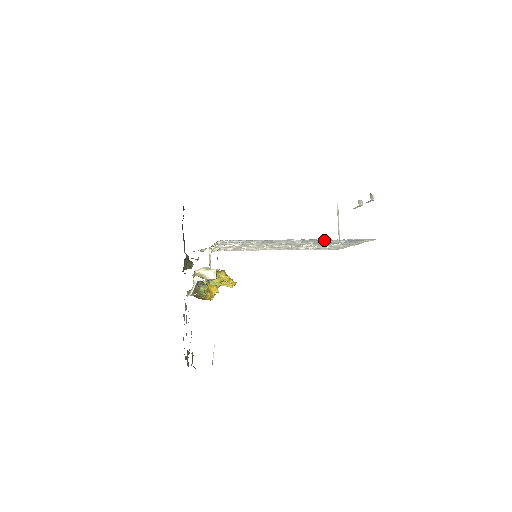
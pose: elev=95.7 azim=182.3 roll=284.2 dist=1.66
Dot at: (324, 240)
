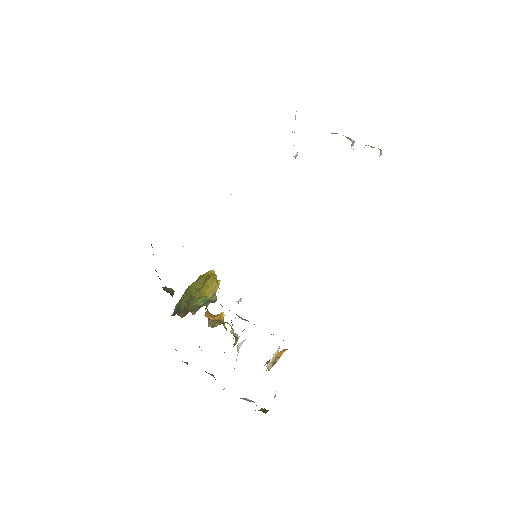
Dot at: occluded
